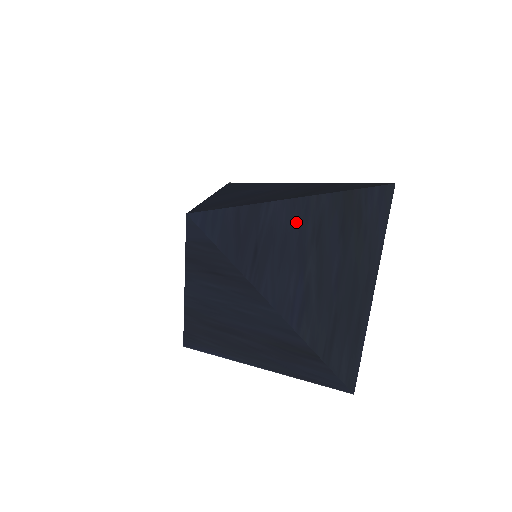
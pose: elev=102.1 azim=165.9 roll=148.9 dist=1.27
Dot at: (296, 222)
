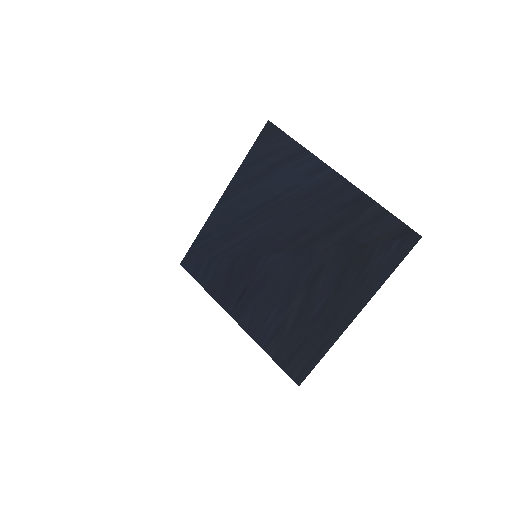
Dot at: (293, 271)
